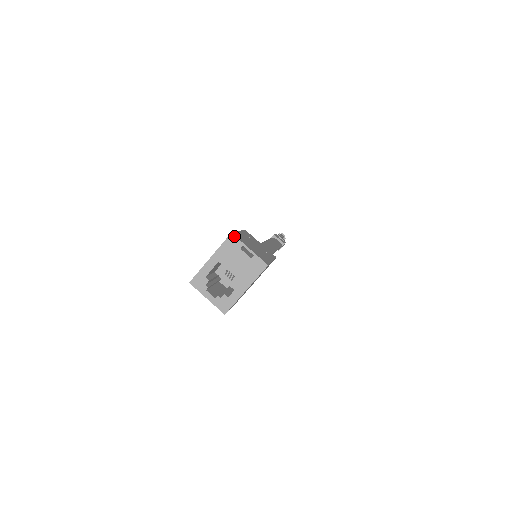
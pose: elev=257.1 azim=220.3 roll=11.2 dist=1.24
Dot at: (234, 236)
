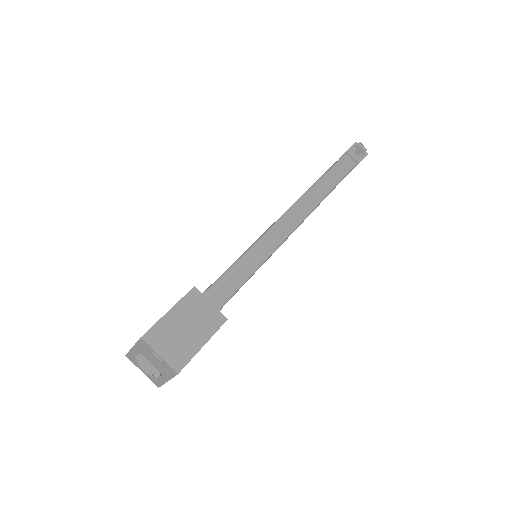
Dot at: (143, 341)
